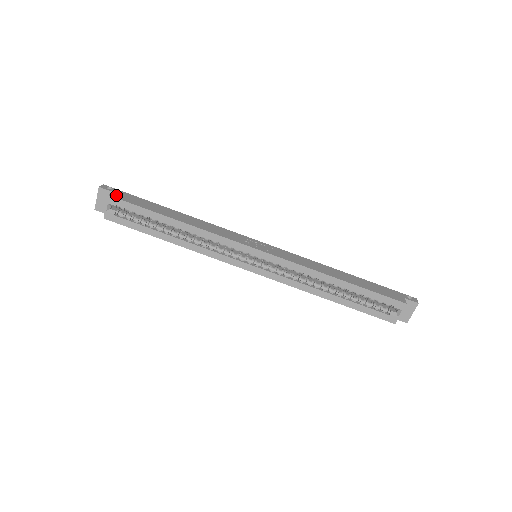
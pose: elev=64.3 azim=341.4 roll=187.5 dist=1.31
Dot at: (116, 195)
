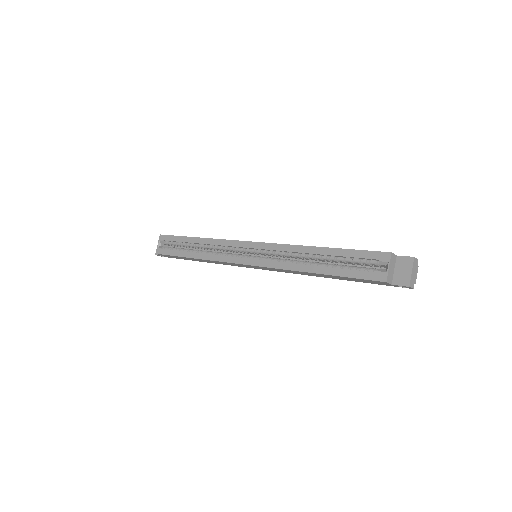
Dot at: occluded
